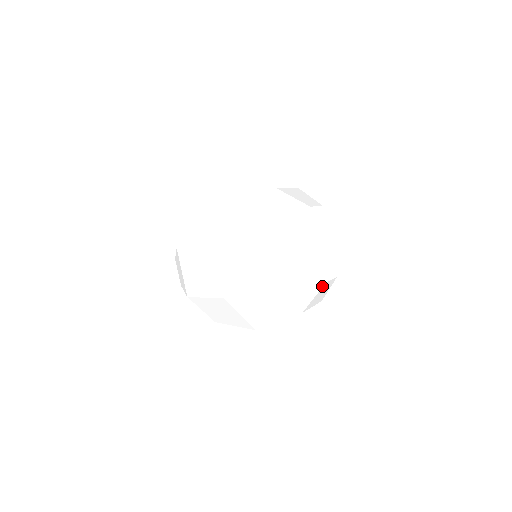
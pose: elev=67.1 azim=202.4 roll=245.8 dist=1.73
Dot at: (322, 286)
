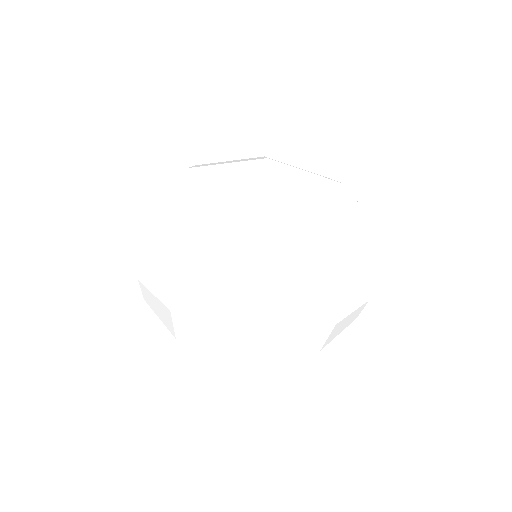
Dot at: (364, 302)
